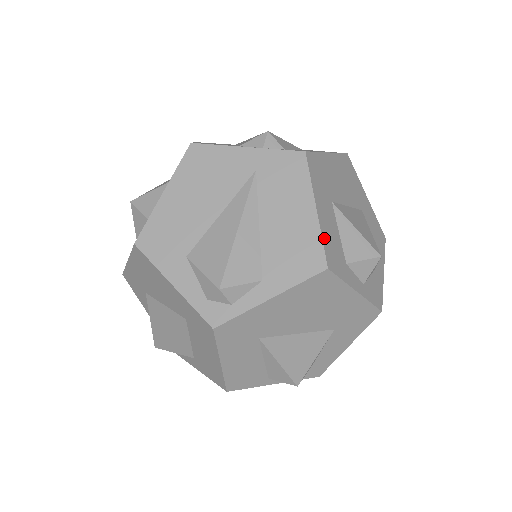
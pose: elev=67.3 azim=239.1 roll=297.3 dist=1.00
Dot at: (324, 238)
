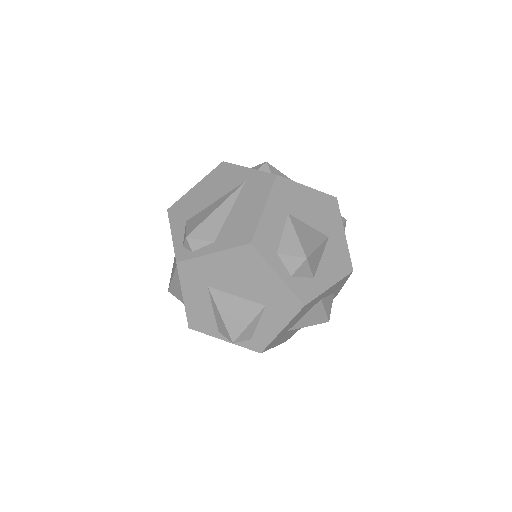
Dot at: (260, 226)
